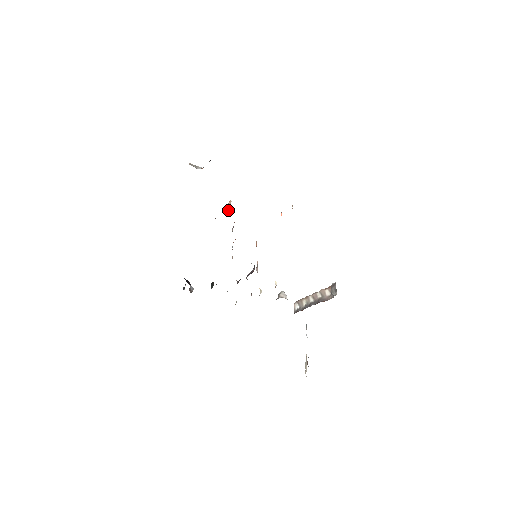
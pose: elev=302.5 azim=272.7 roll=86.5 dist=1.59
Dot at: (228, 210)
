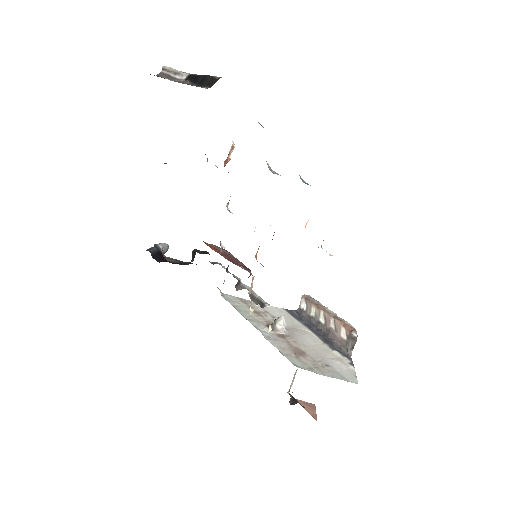
Dot at: (227, 161)
